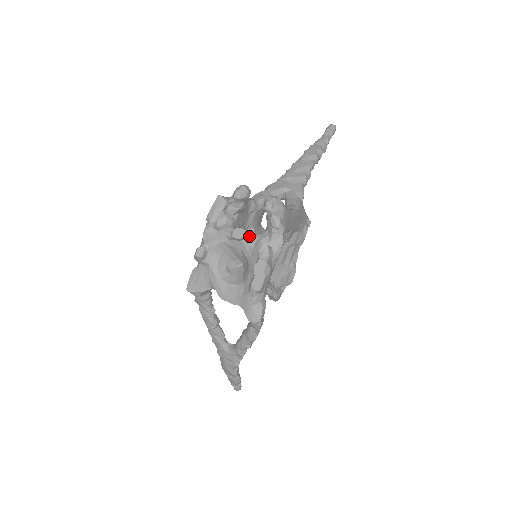
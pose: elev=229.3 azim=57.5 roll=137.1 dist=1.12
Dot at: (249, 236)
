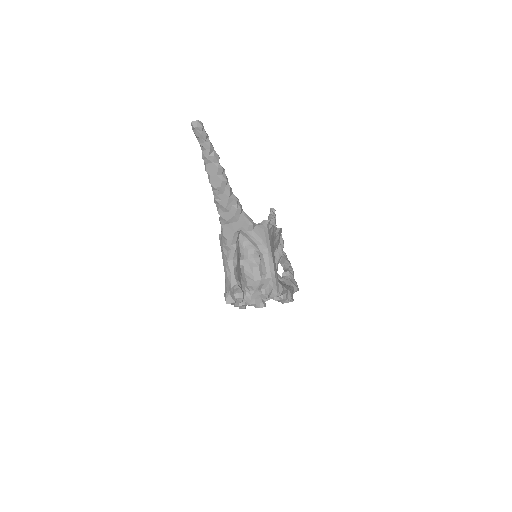
Dot at: (265, 300)
